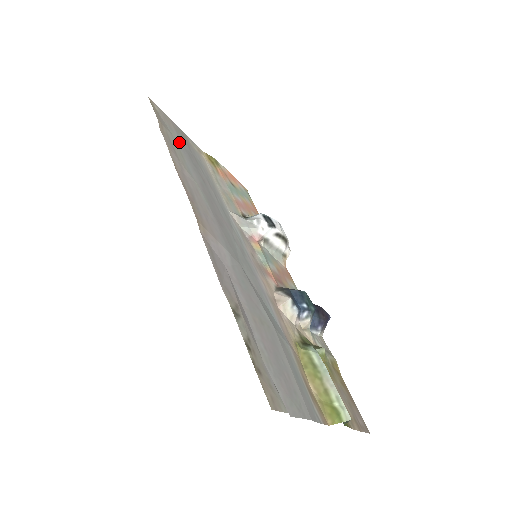
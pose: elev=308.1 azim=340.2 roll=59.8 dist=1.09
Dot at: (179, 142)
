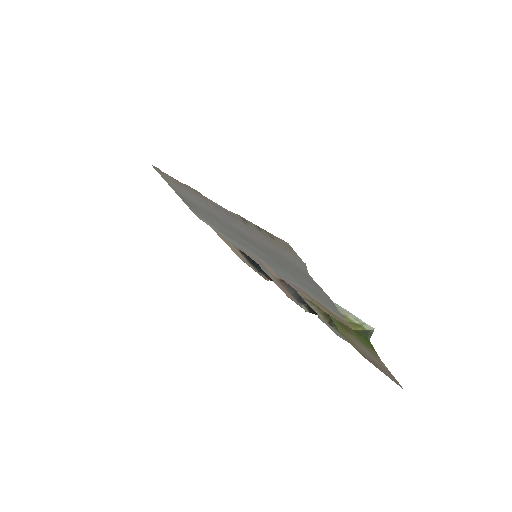
Dot at: (178, 192)
